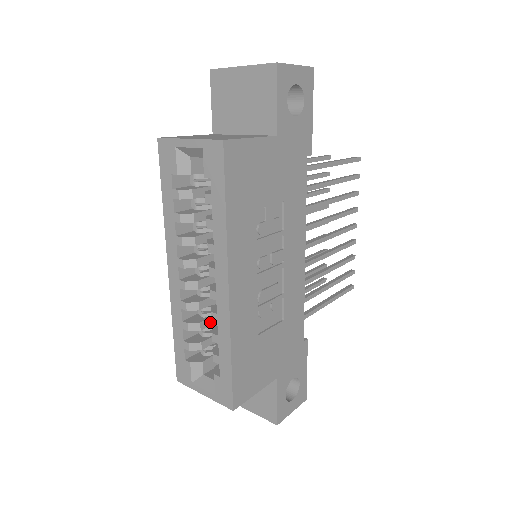
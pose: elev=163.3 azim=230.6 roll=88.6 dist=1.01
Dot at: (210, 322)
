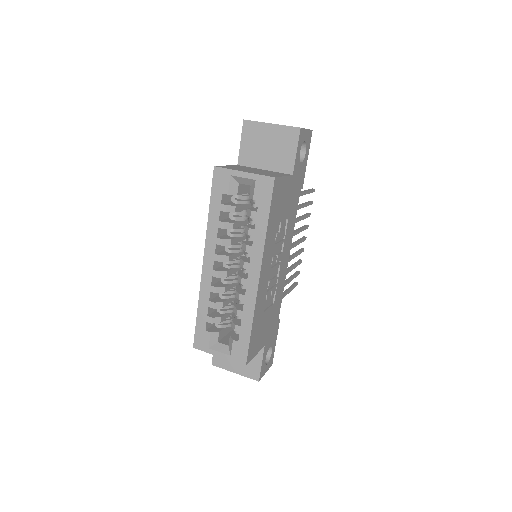
Dot at: (227, 303)
